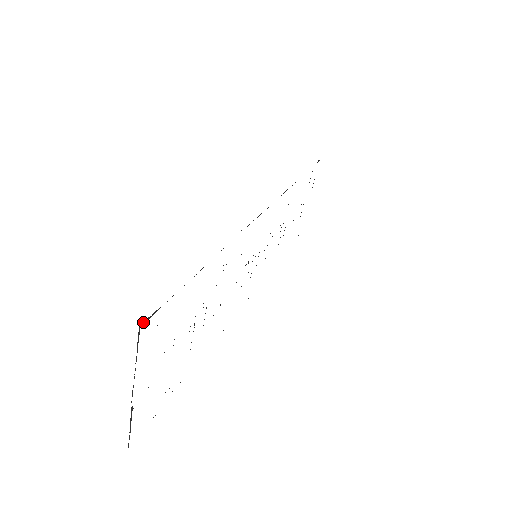
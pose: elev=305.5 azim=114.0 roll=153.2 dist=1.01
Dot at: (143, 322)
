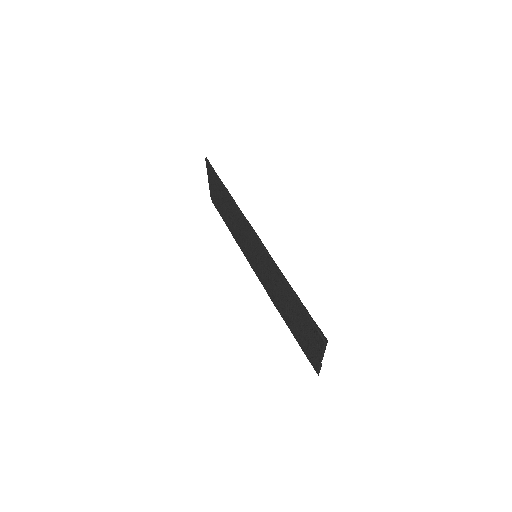
Dot at: (323, 339)
